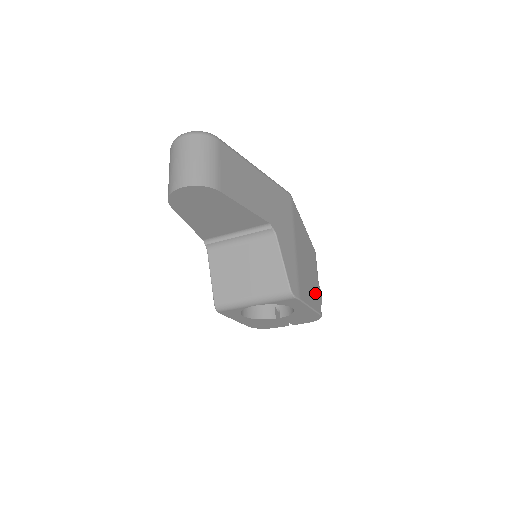
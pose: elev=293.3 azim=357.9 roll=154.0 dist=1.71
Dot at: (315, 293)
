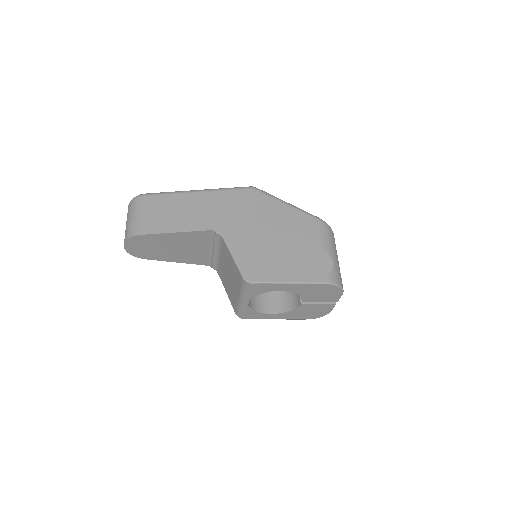
Dot at: (310, 264)
